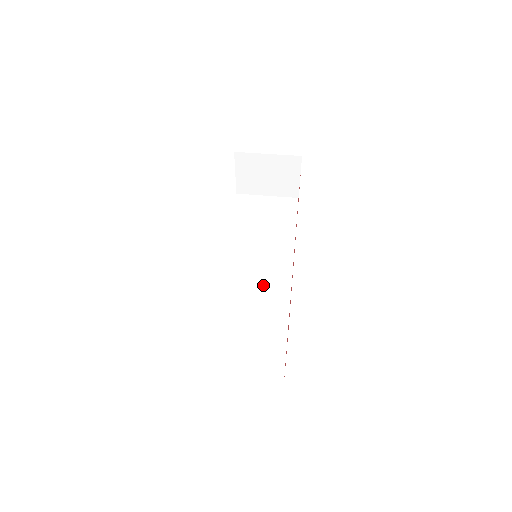
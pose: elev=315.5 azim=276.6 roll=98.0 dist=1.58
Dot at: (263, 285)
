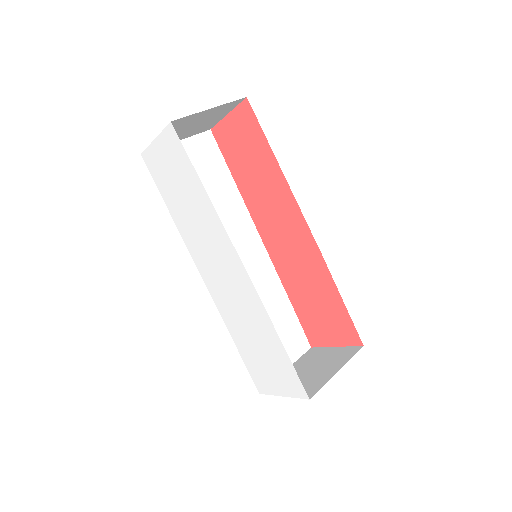
Dot at: (247, 269)
